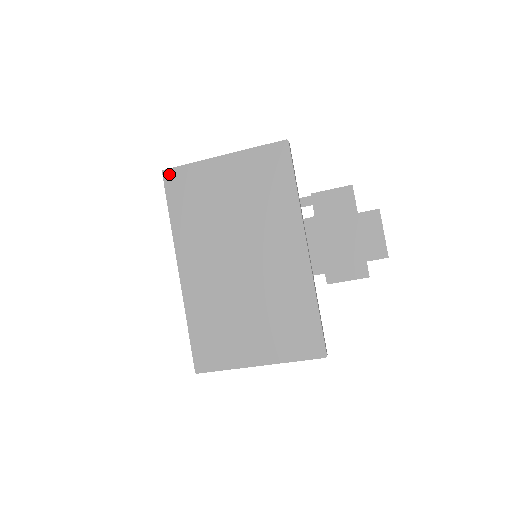
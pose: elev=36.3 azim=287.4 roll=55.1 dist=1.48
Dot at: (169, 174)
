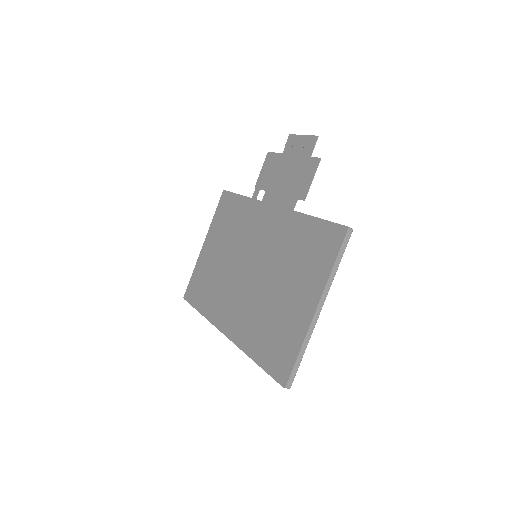
Dot at: (187, 294)
